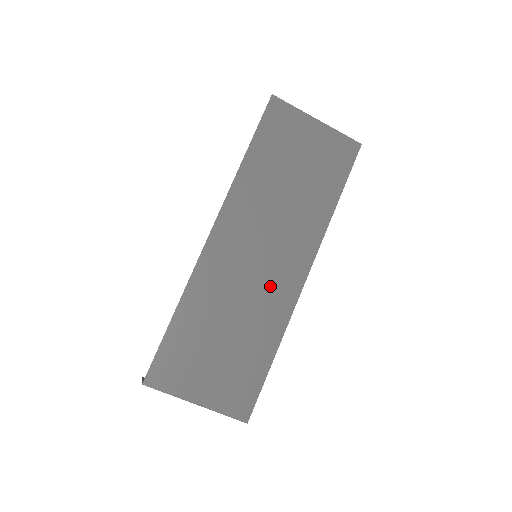
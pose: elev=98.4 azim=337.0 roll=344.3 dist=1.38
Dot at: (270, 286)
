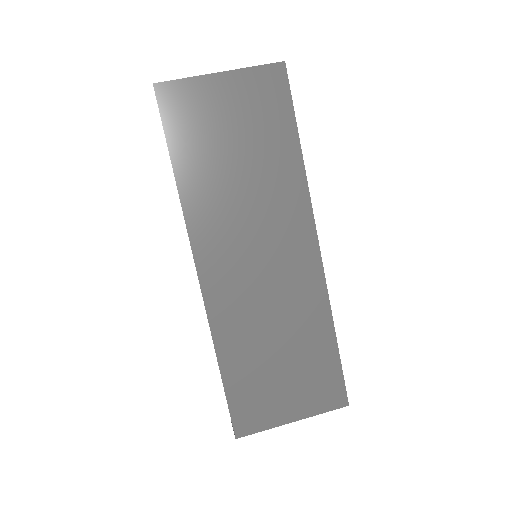
Dot at: (289, 279)
